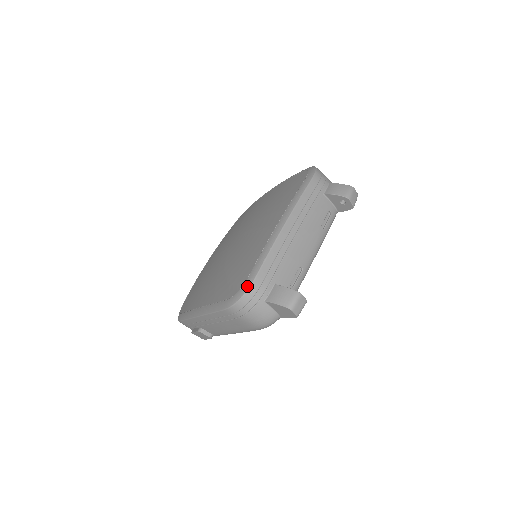
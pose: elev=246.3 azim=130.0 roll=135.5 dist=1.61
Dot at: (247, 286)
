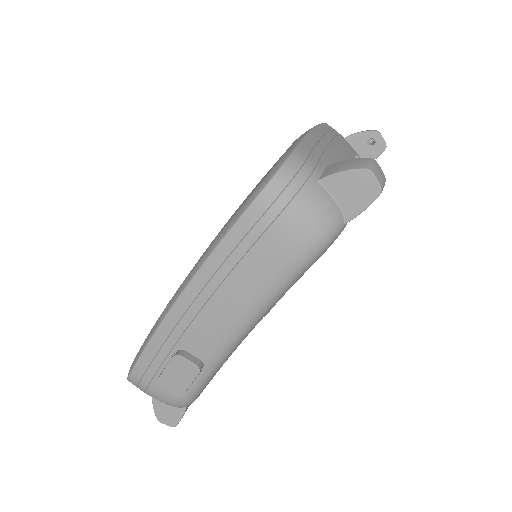
Dot at: (285, 157)
